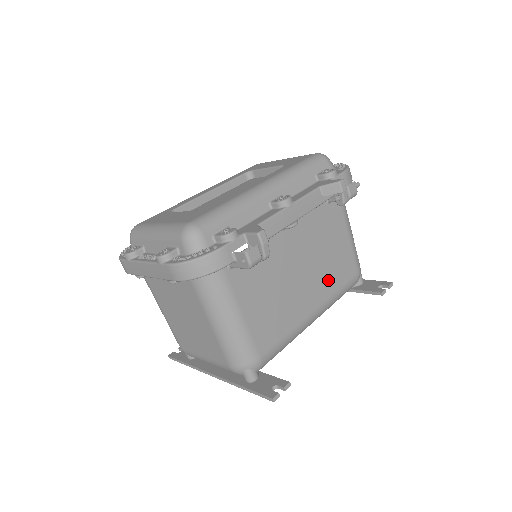
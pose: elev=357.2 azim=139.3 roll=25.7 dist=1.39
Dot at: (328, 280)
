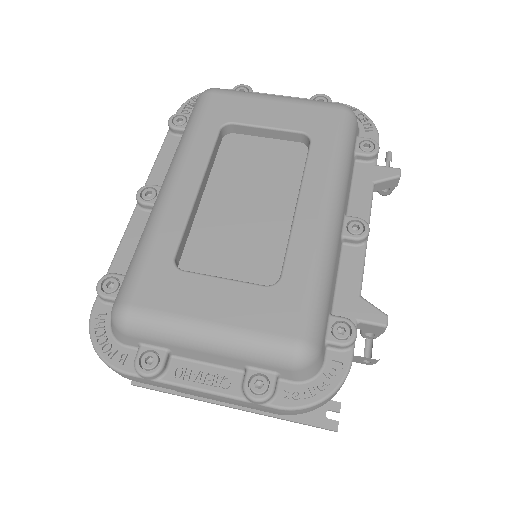
Dot at: occluded
